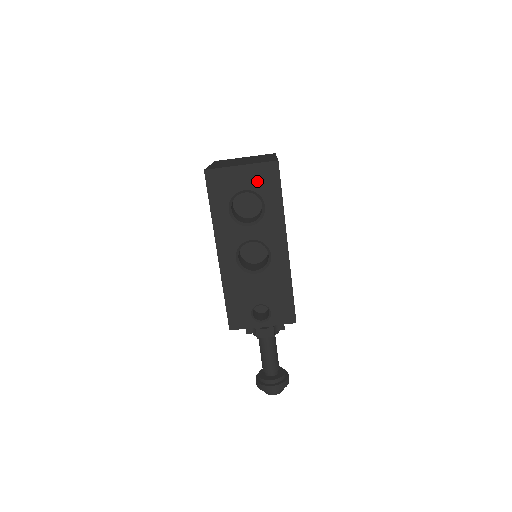
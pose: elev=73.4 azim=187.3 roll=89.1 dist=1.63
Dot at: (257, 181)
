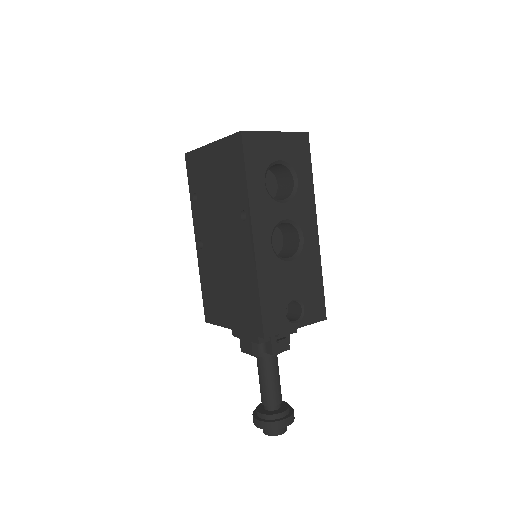
Dot at: (291, 152)
